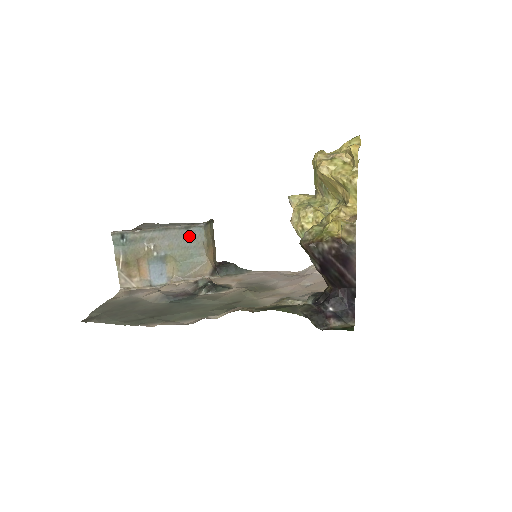
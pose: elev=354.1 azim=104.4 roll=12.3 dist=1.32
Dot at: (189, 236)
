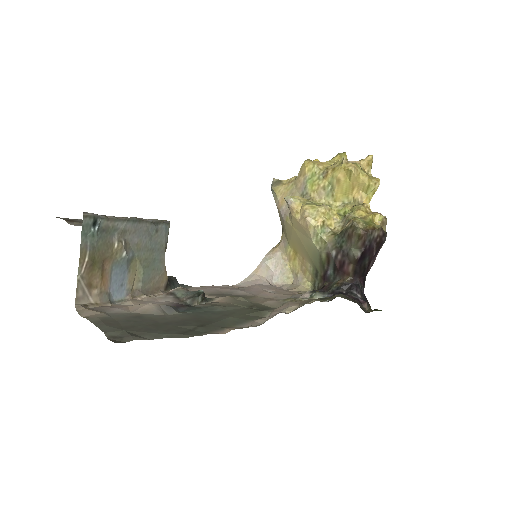
Dot at: (156, 234)
